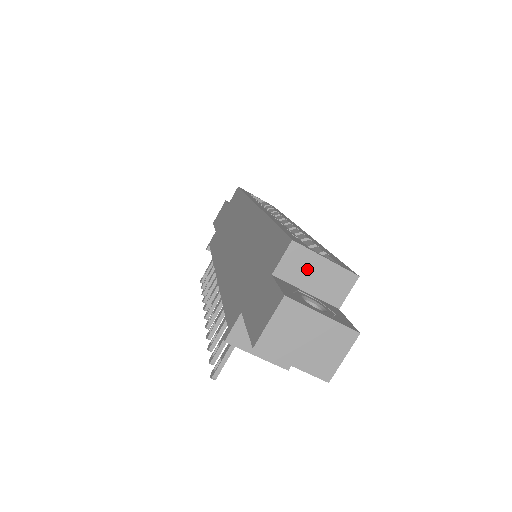
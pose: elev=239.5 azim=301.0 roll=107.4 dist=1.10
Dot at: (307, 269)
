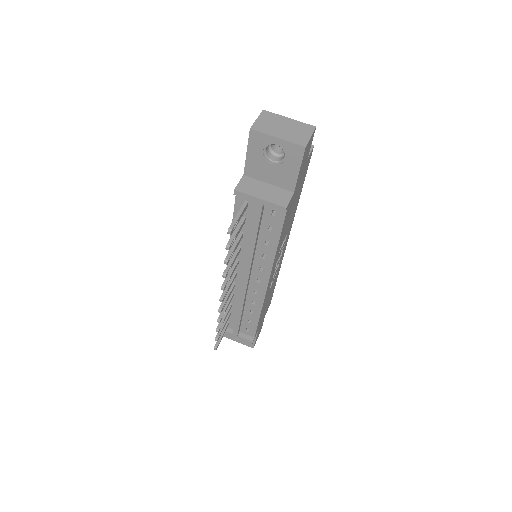
Dot at: occluded
